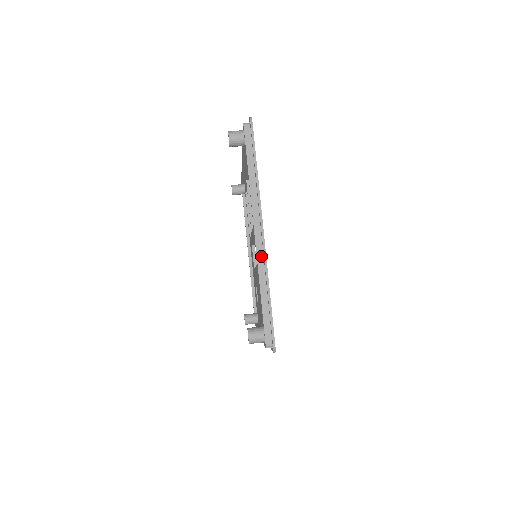
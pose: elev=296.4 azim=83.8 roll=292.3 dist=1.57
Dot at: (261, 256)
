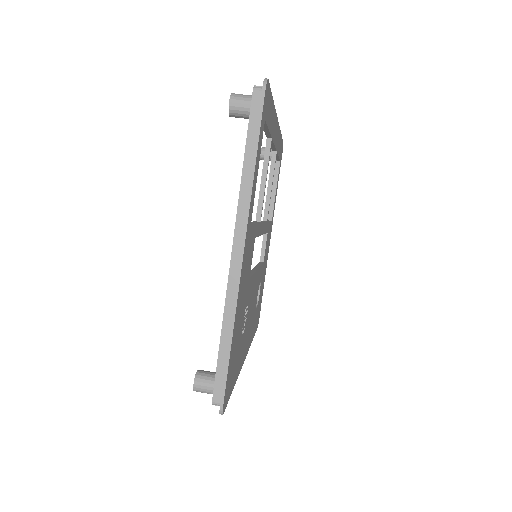
Dot at: (233, 285)
